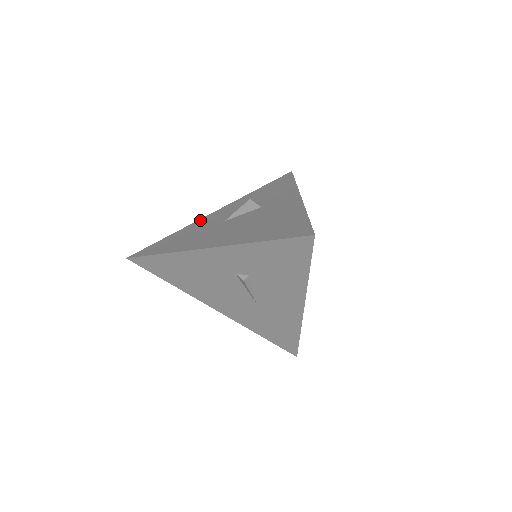
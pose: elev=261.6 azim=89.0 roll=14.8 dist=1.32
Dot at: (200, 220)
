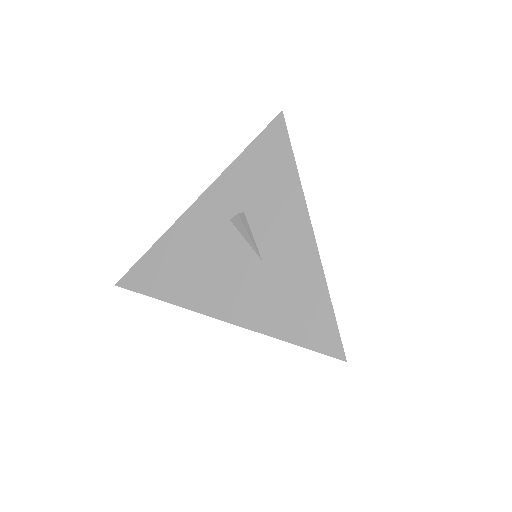
Dot at: occluded
